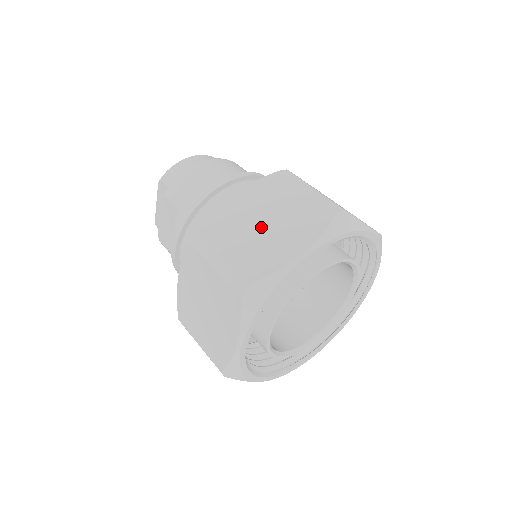
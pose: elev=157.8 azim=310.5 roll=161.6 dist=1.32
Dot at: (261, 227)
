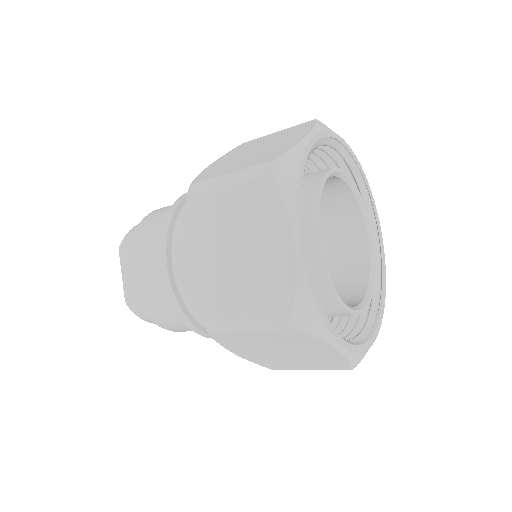
Dot at: (254, 152)
